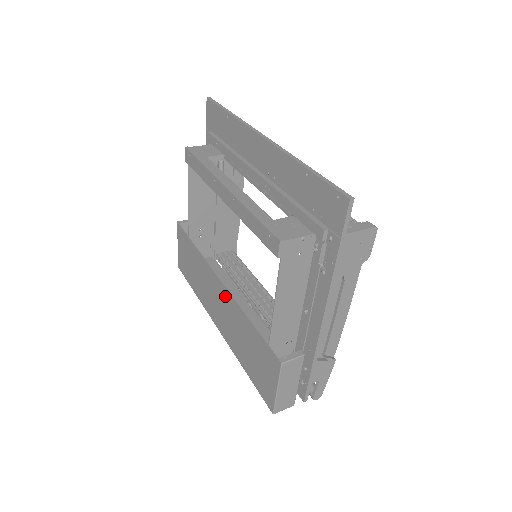
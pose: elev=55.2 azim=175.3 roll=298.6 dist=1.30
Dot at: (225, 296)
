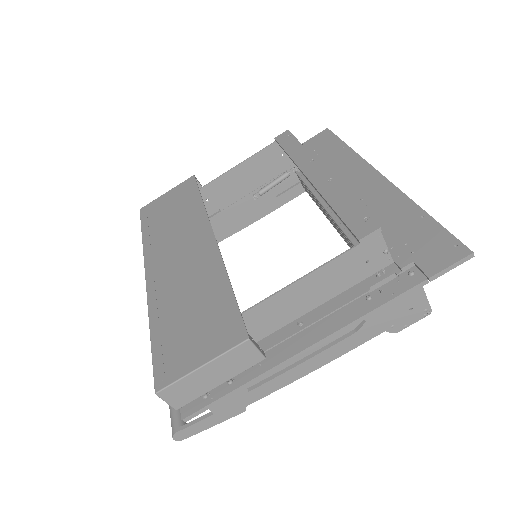
Dot at: (206, 251)
